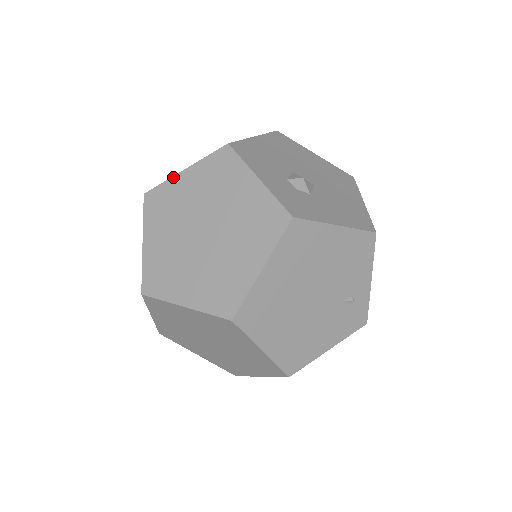
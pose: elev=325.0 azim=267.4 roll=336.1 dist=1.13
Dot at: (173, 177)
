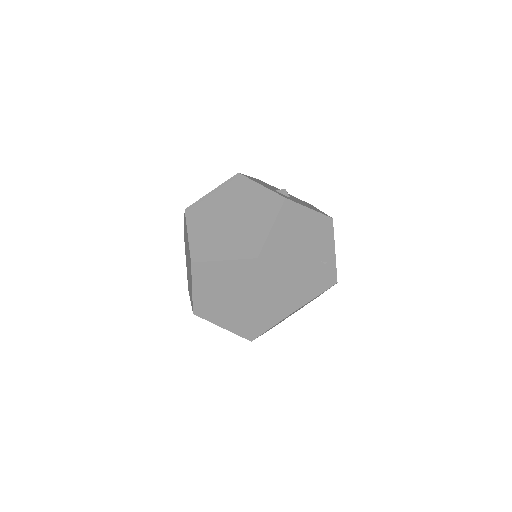
Dot at: (204, 196)
